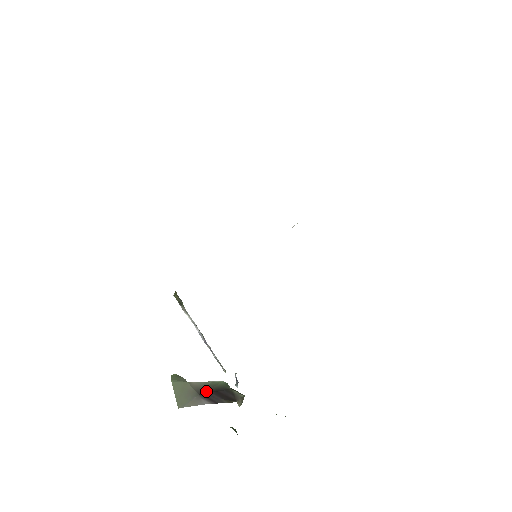
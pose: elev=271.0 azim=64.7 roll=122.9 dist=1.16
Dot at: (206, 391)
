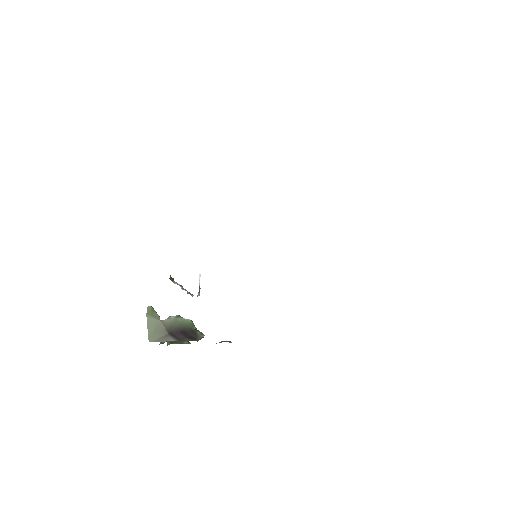
Dot at: (174, 330)
